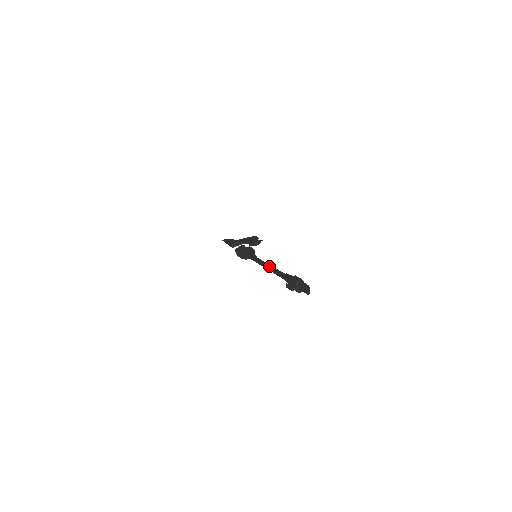
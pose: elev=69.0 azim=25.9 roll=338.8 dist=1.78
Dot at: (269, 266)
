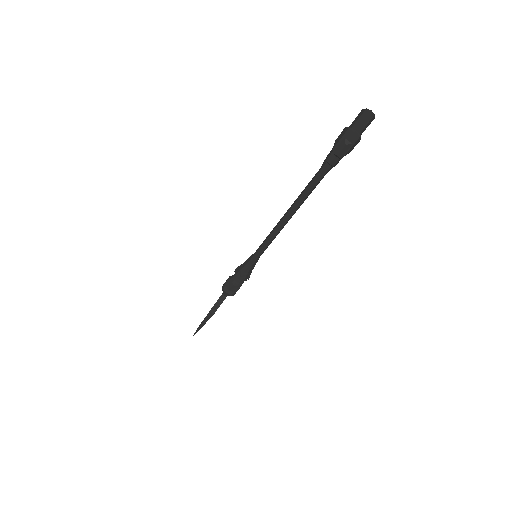
Dot at: (287, 210)
